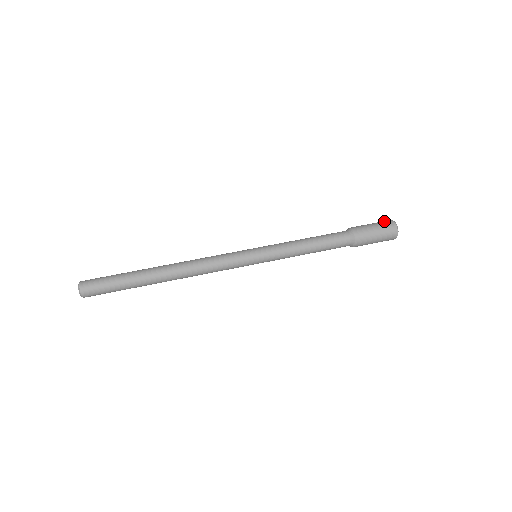
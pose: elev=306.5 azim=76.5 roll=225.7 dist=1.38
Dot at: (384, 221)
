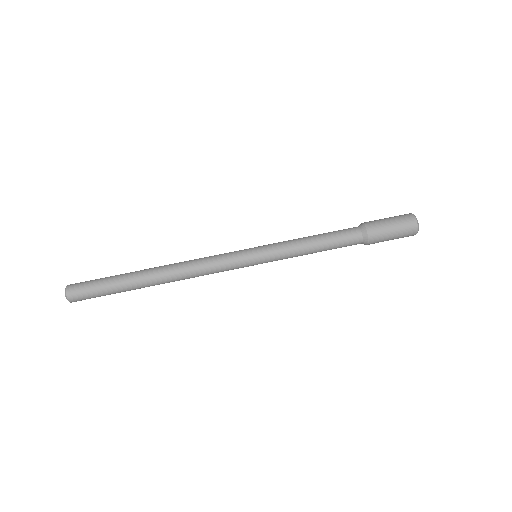
Dot at: occluded
